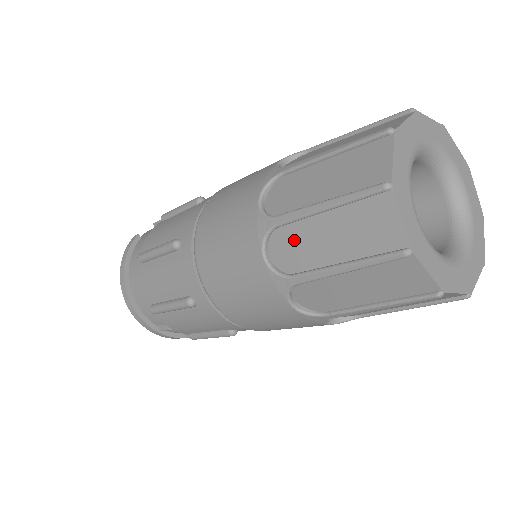
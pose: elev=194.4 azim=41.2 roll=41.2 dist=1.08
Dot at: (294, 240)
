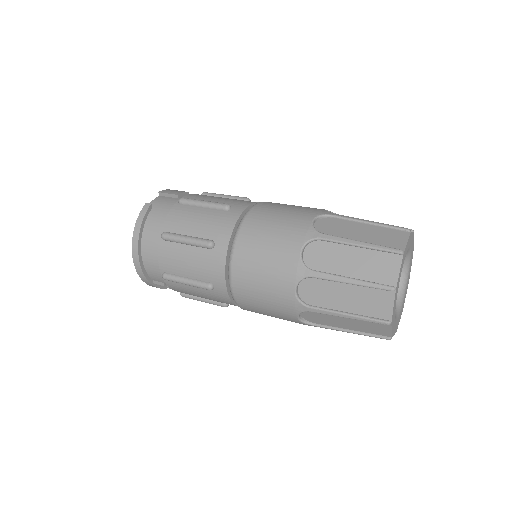
Dot at: (320, 288)
